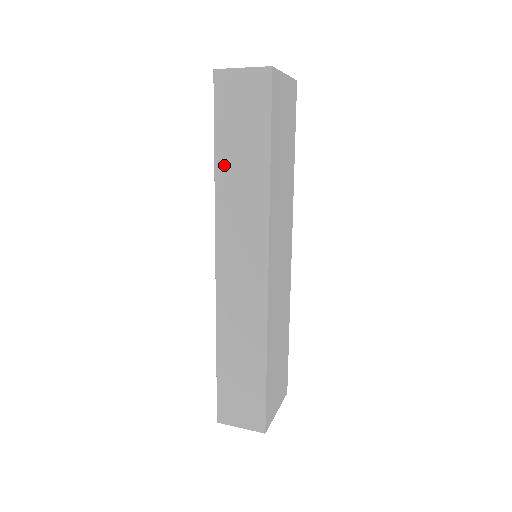
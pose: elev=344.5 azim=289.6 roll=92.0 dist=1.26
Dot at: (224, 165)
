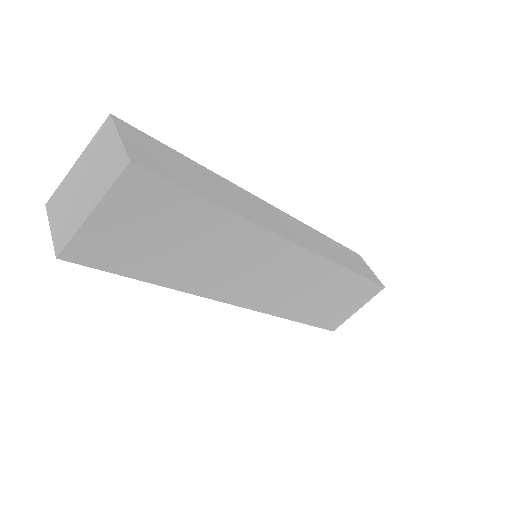
Dot at: occluded
